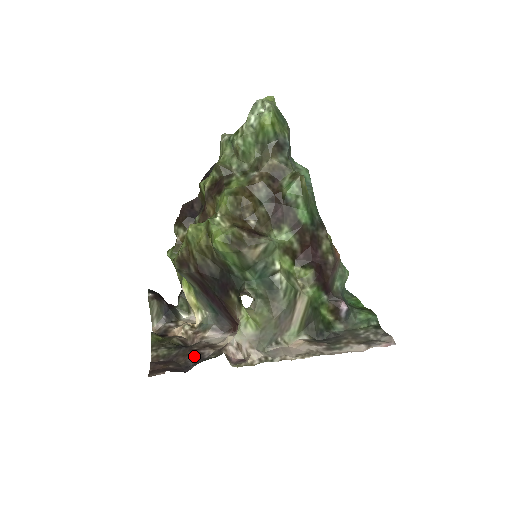
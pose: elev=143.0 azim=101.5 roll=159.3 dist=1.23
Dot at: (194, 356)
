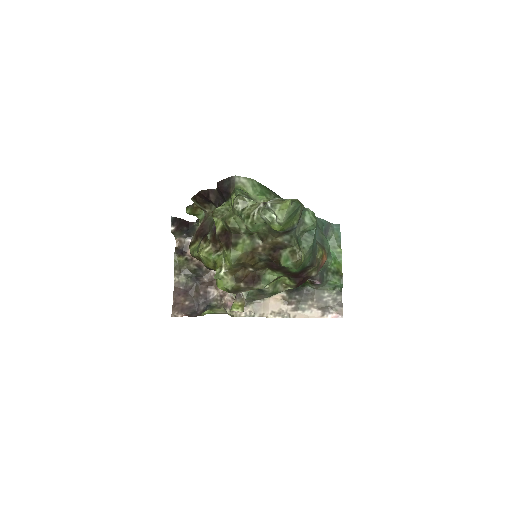
Dot at: (203, 297)
